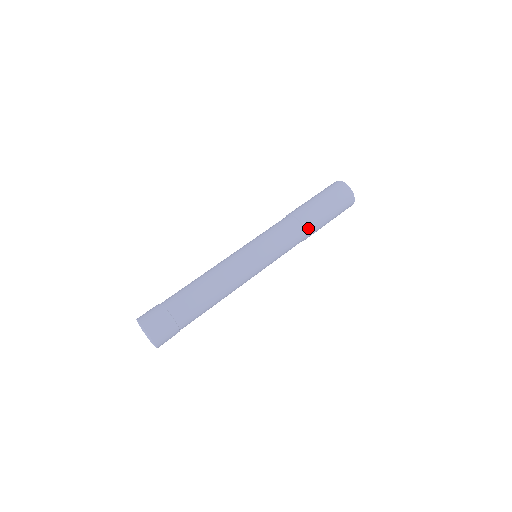
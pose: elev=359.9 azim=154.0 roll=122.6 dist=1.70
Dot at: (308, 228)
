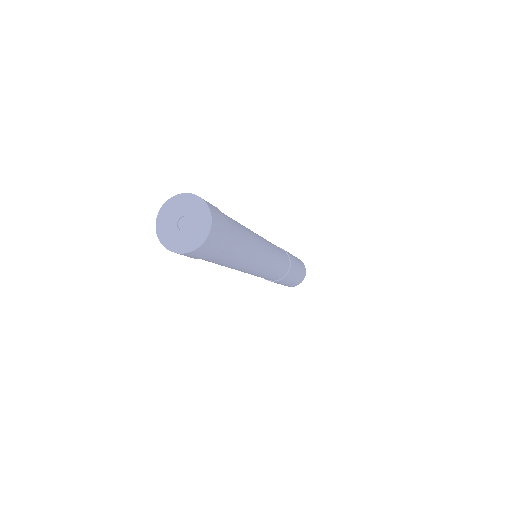
Dot at: (291, 270)
